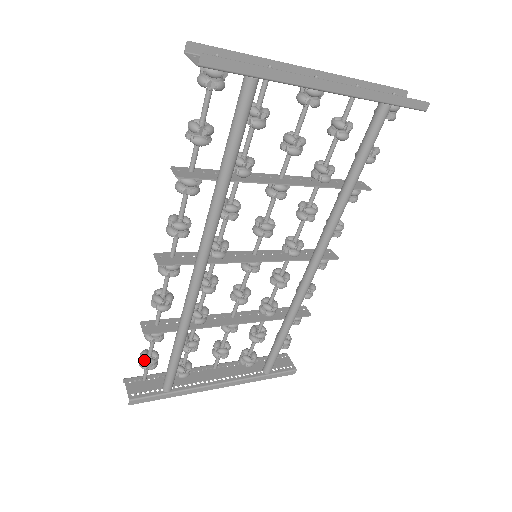
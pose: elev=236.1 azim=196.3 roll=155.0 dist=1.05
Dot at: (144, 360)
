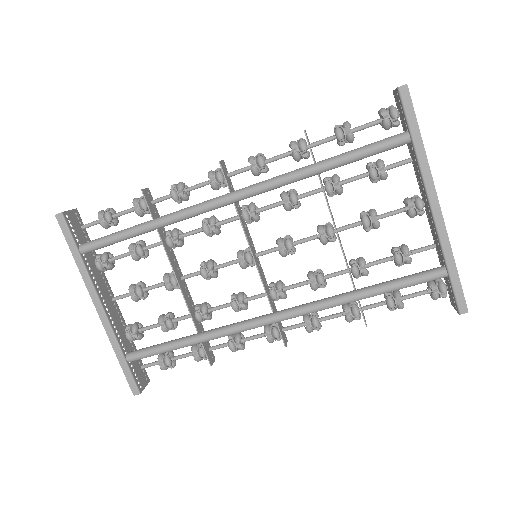
Dot at: (108, 211)
